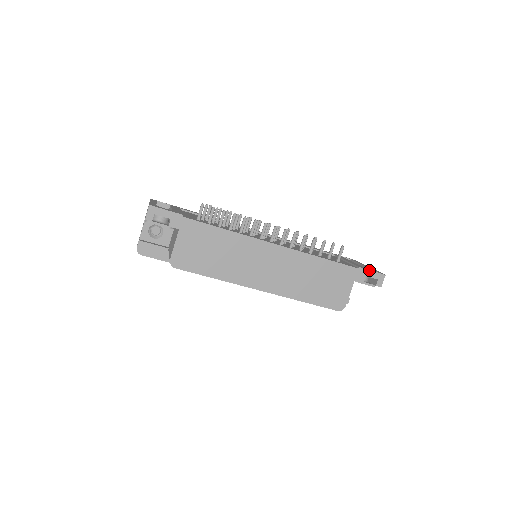
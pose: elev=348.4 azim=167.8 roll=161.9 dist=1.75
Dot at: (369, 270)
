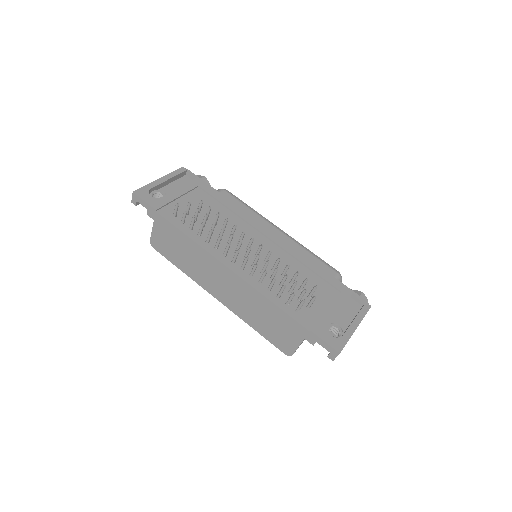
Dot at: (321, 339)
